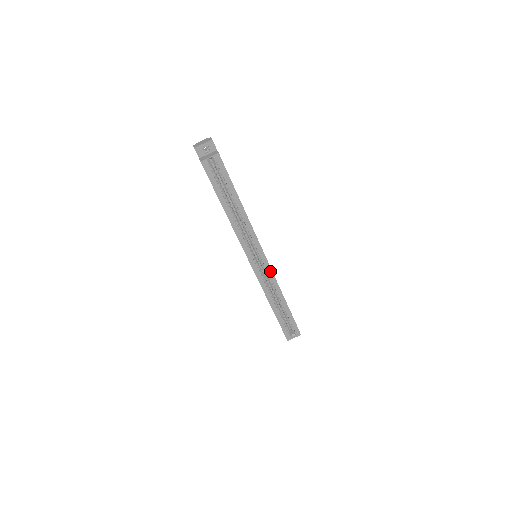
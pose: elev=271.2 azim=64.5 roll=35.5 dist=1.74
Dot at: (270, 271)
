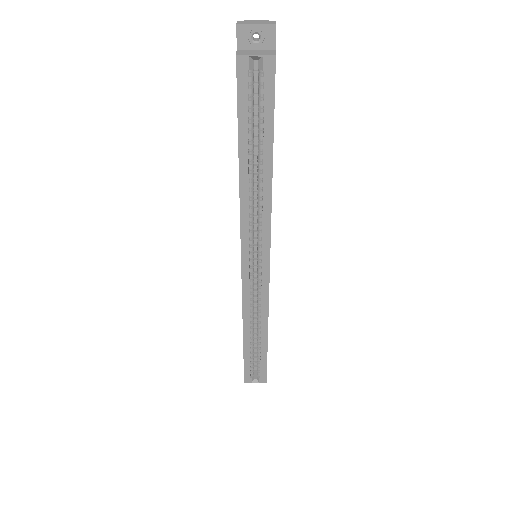
Dot at: (266, 288)
